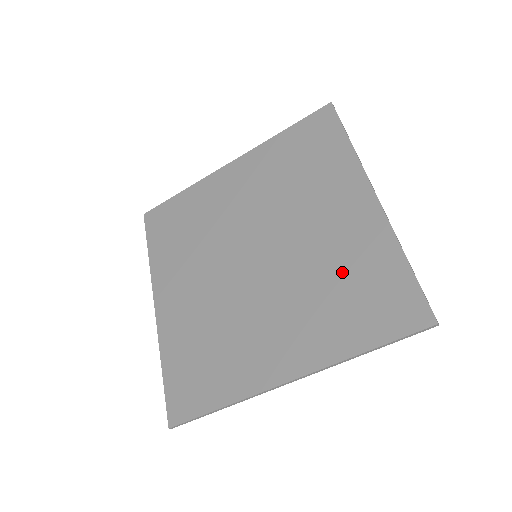
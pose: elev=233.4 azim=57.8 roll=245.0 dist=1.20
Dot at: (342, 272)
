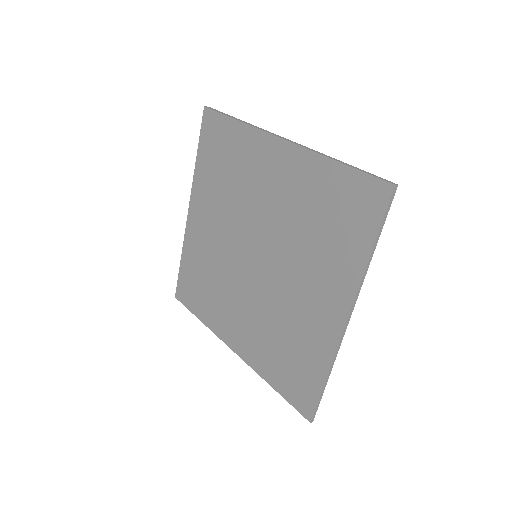
Dot at: (310, 213)
